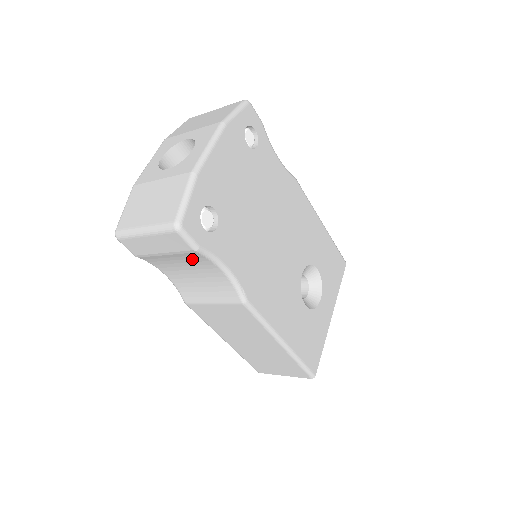
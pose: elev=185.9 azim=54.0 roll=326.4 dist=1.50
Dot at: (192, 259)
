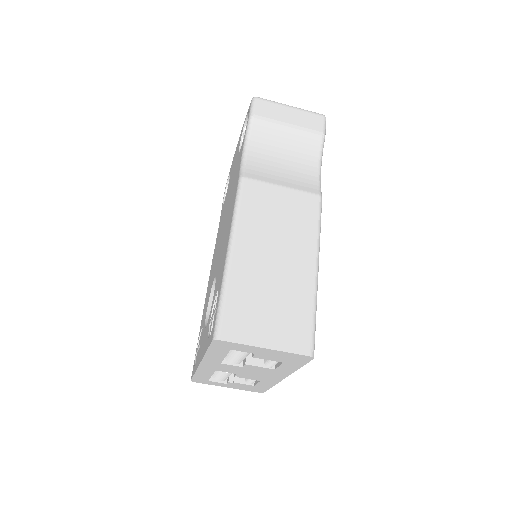
Dot at: (304, 144)
